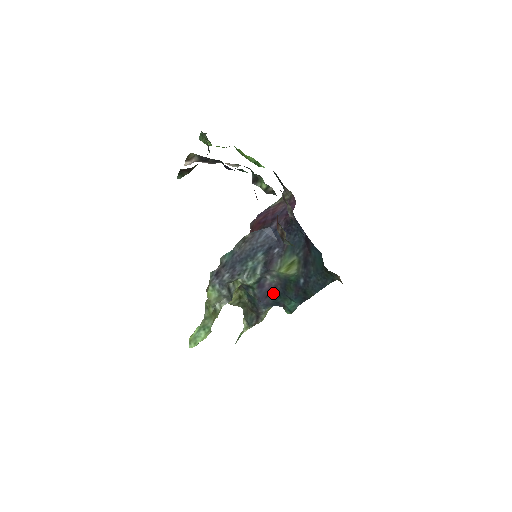
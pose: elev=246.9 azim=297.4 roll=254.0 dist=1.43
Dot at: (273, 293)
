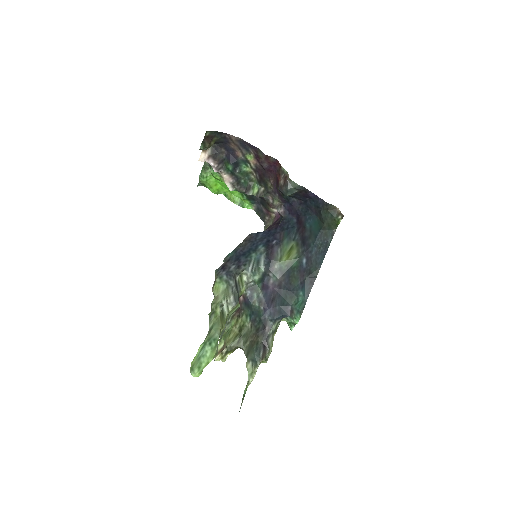
Dot at: (278, 295)
